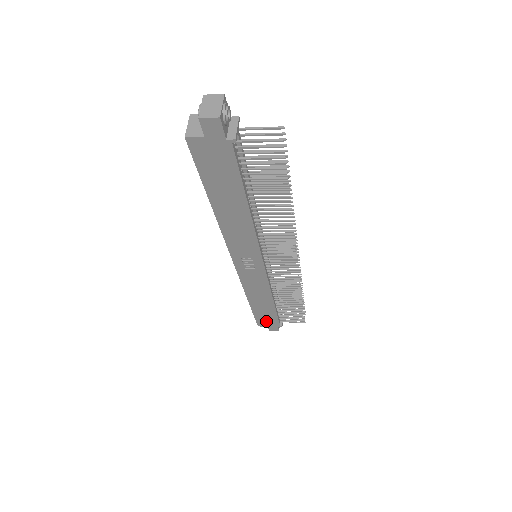
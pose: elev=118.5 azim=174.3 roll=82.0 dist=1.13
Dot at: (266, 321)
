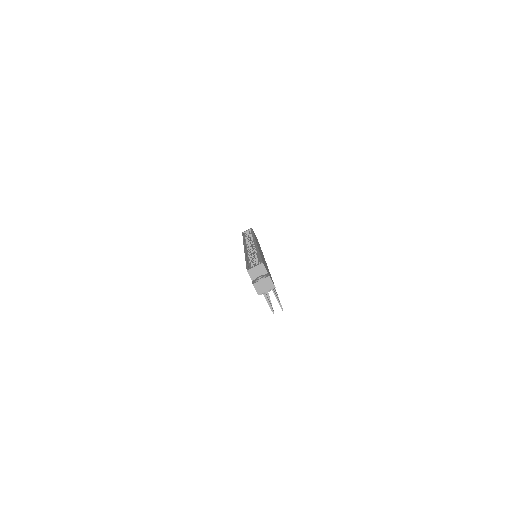
Dot at: occluded
